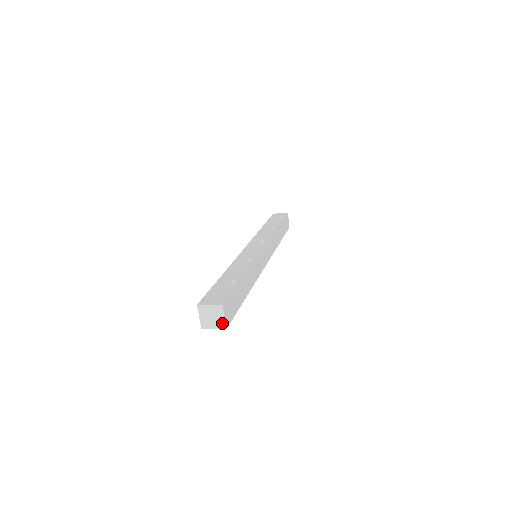
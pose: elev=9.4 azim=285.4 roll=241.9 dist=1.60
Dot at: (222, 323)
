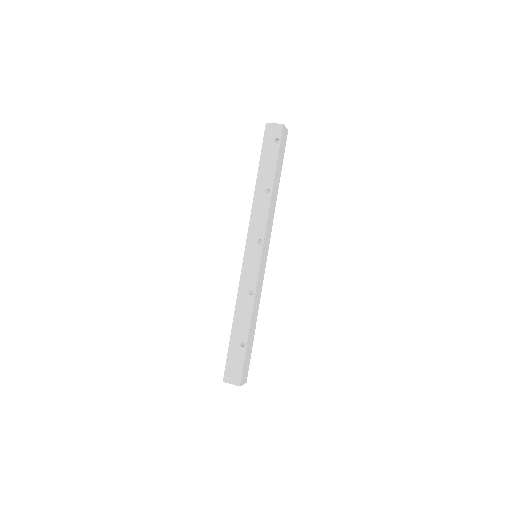
Dot at: (243, 383)
